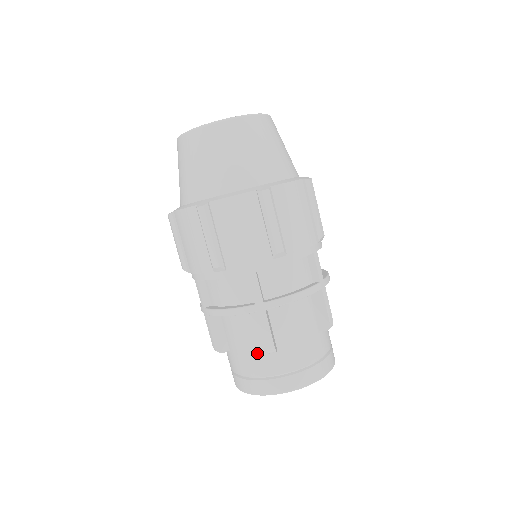
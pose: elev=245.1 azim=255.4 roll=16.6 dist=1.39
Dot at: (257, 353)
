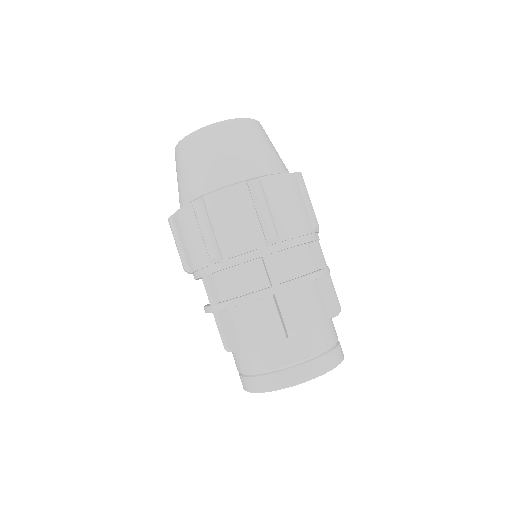
Dot at: occluded
